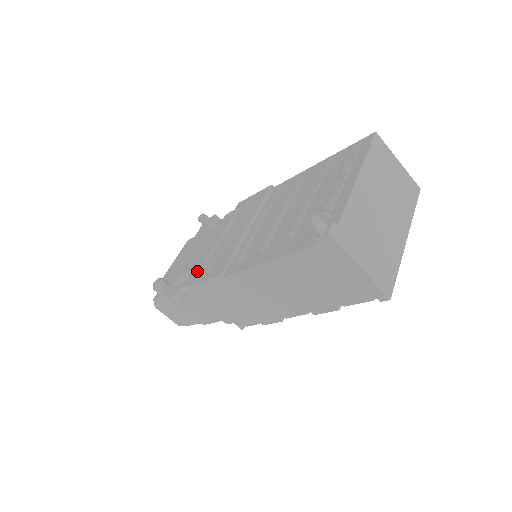
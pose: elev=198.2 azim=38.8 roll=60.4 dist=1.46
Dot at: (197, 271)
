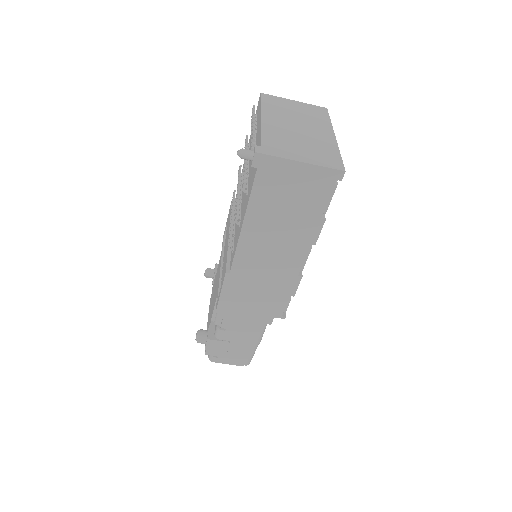
Dot at: (217, 296)
